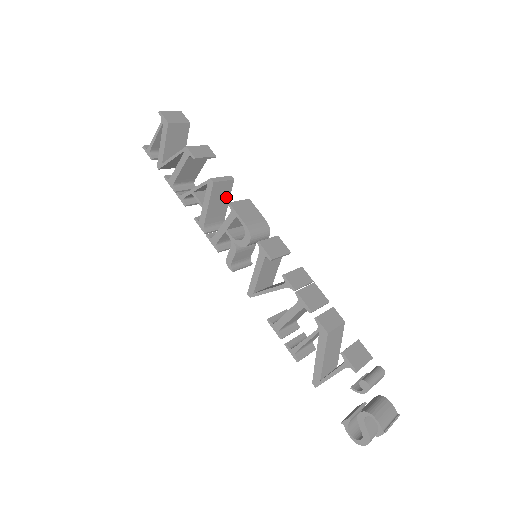
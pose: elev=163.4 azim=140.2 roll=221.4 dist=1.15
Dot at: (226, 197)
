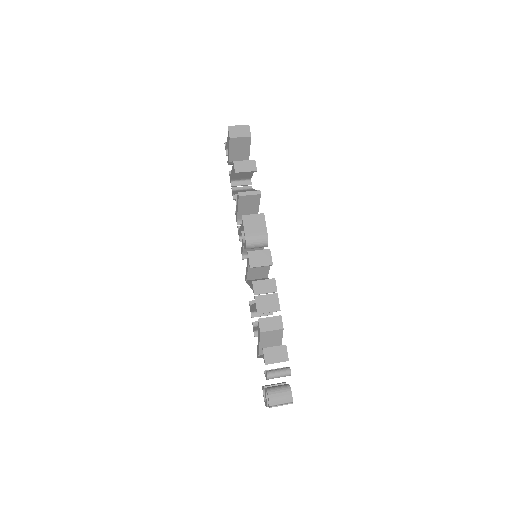
Dot at: (255, 204)
